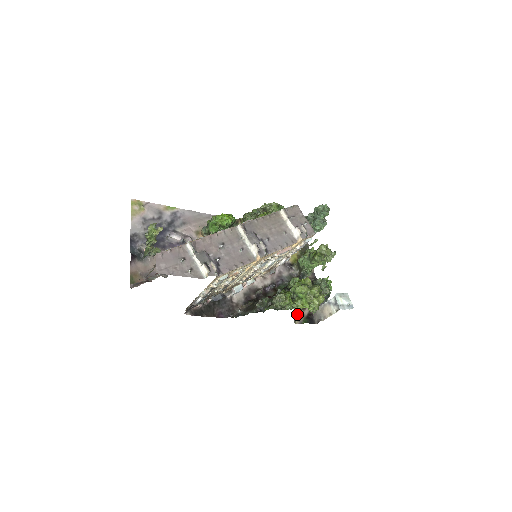
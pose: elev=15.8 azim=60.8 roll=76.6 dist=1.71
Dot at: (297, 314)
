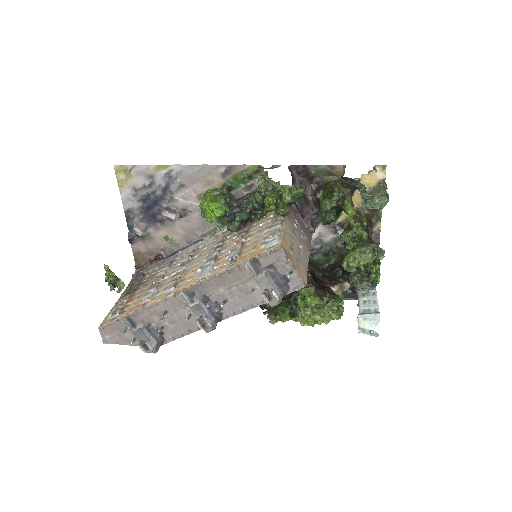
Dot at: (334, 287)
